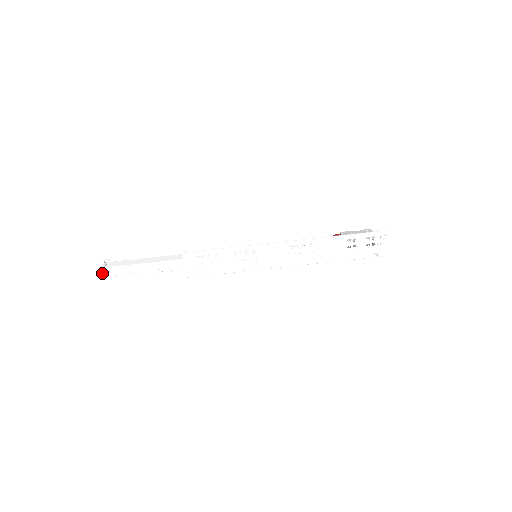
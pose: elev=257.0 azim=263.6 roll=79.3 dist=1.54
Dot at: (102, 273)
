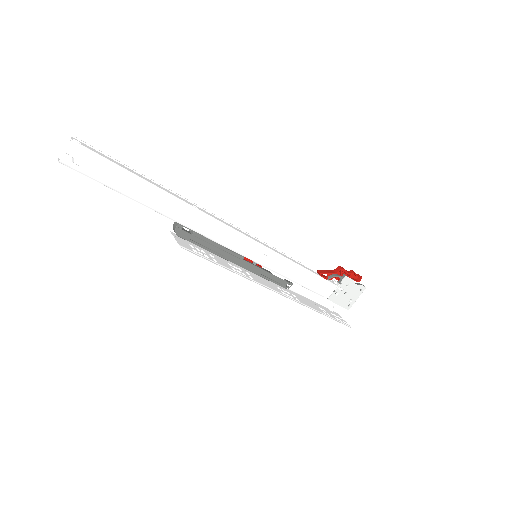
Dot at: (60, 161)
